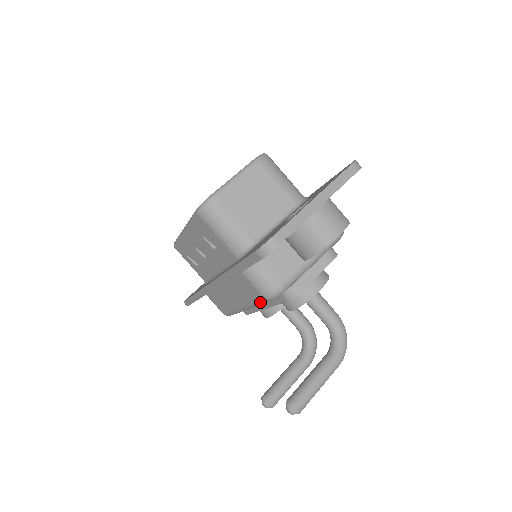
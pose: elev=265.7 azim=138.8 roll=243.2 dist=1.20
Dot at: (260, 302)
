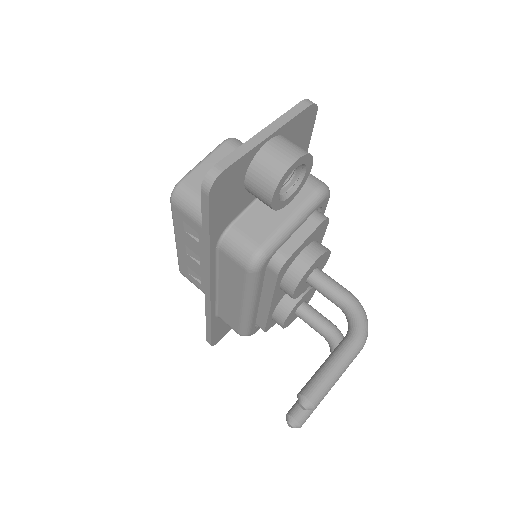
Dot at: (249, 282)
